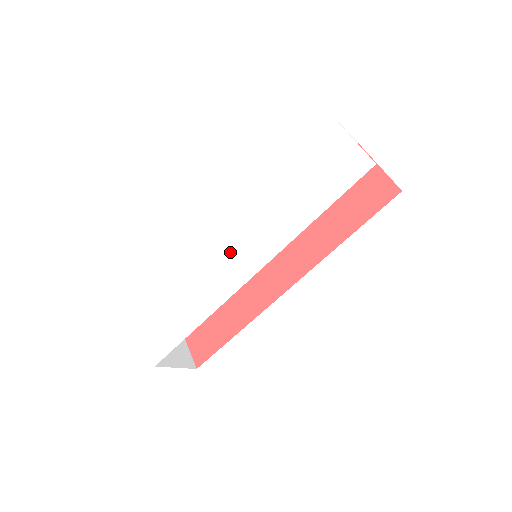
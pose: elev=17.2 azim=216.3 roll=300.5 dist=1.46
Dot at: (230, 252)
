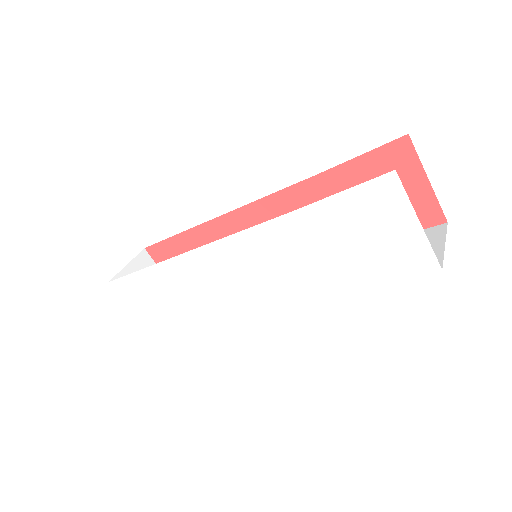
Dot at: (232, 277)
